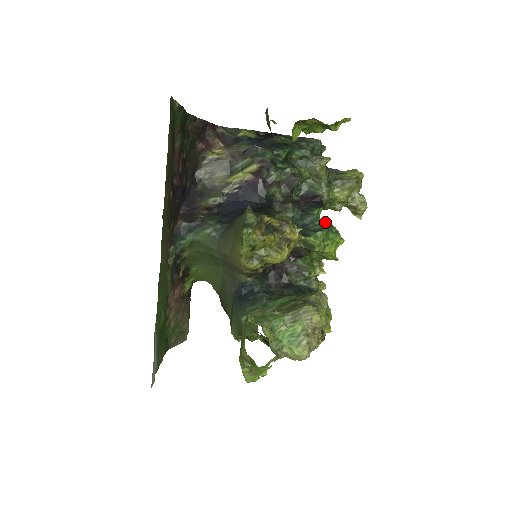
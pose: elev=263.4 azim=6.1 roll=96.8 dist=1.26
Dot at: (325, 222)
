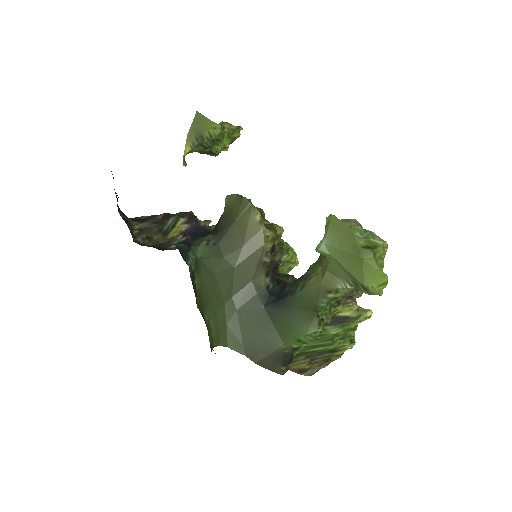
Dot at: occluded
